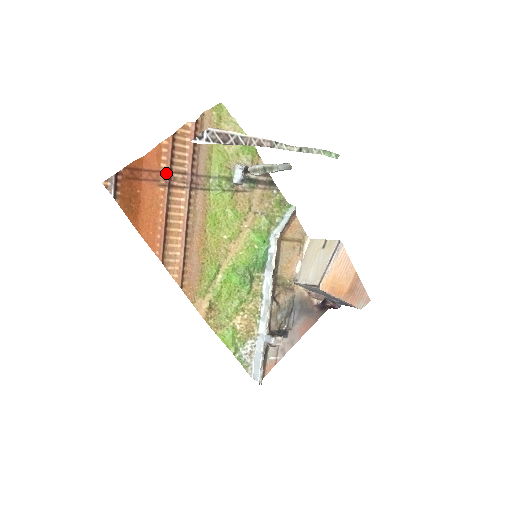
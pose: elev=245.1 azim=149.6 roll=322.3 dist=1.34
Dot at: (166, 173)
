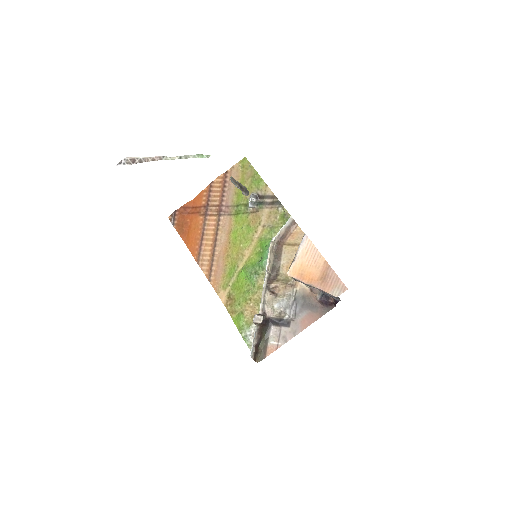
Dot at: (205, 207)
